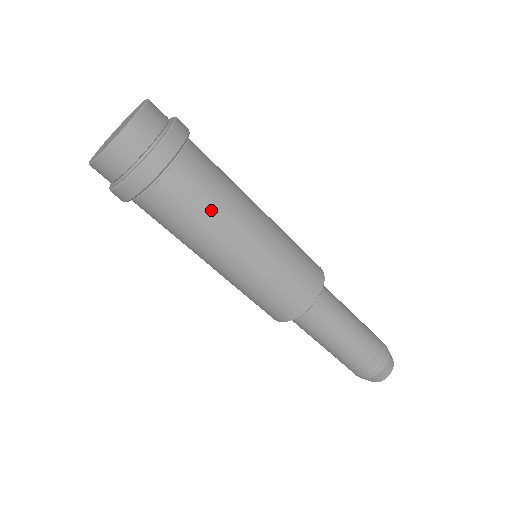
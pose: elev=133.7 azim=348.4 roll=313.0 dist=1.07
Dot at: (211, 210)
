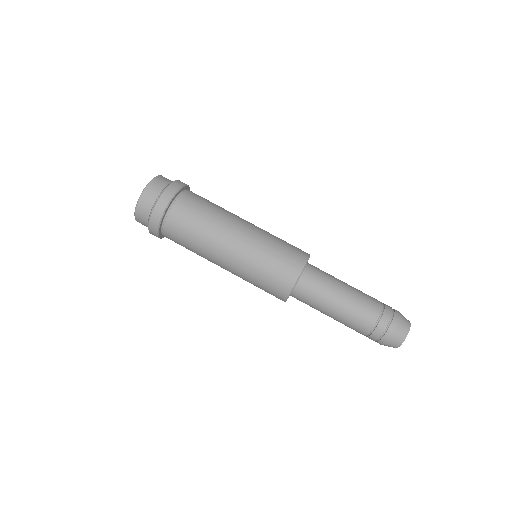
Dot at: (204, 224)
